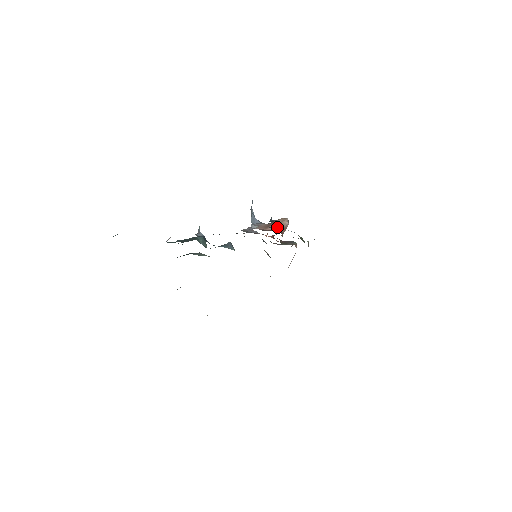
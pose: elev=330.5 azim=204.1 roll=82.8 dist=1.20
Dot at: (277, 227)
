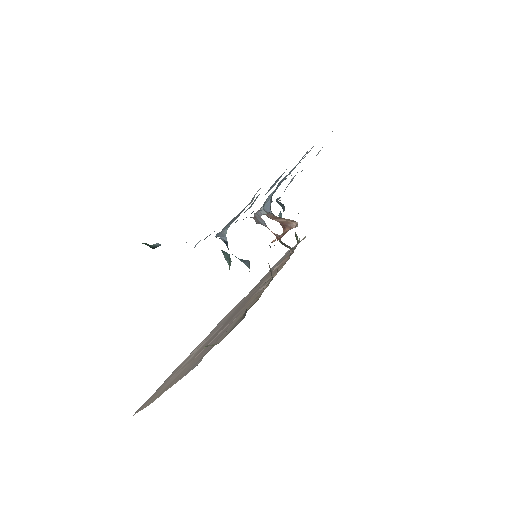
Dot at: (283, 222)
